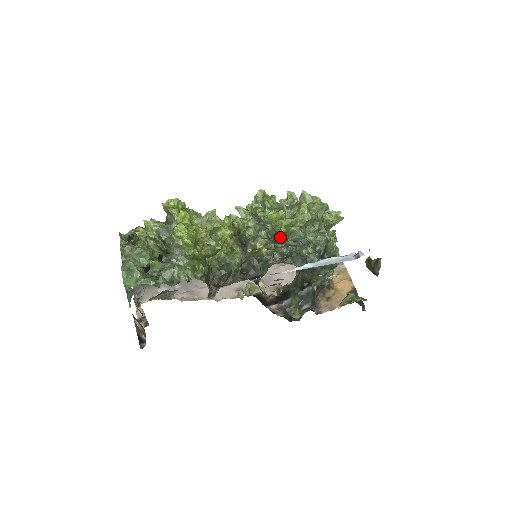
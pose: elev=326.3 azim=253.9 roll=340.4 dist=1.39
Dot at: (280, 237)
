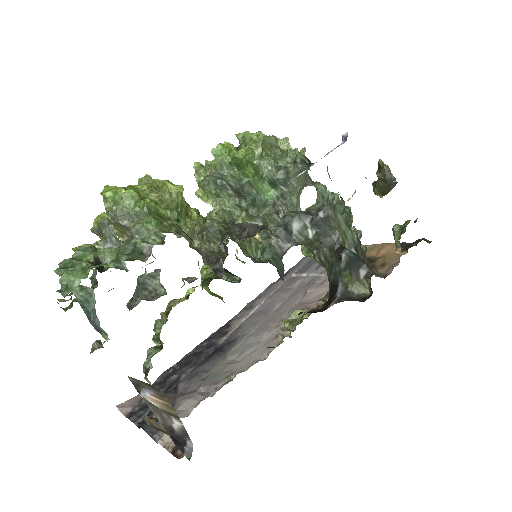
Dot at: (247, 169)
